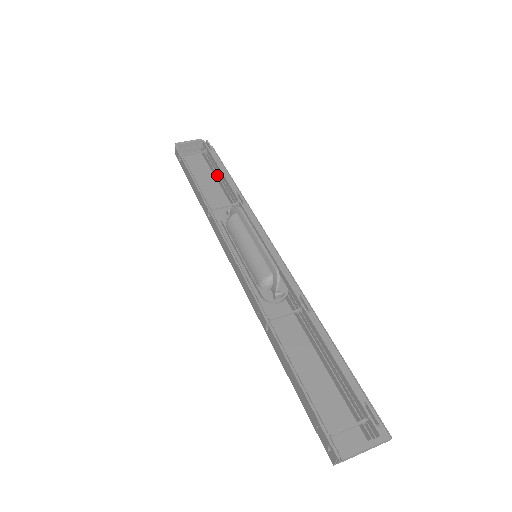
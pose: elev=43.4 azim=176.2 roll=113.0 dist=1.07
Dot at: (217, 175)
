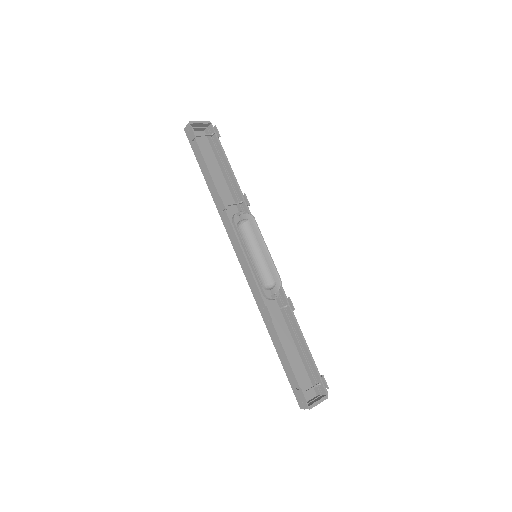
Dot at: (223, 166)
